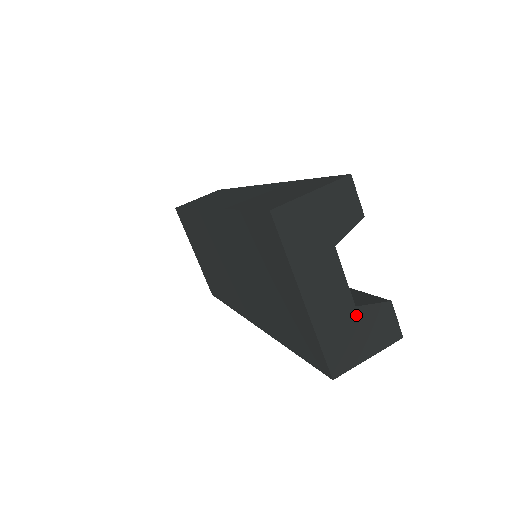
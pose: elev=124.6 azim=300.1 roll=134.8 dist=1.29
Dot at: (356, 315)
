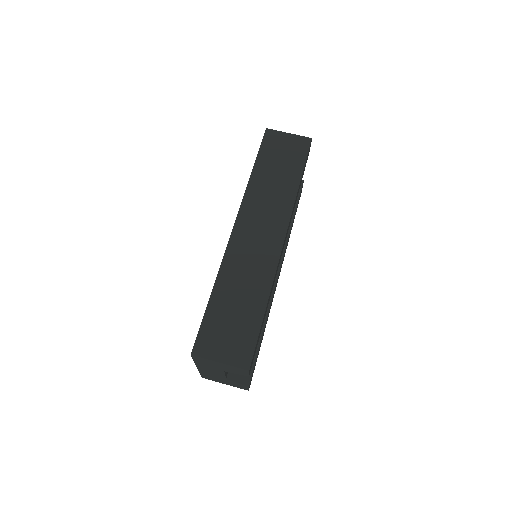
Dot at: (225, 379)
